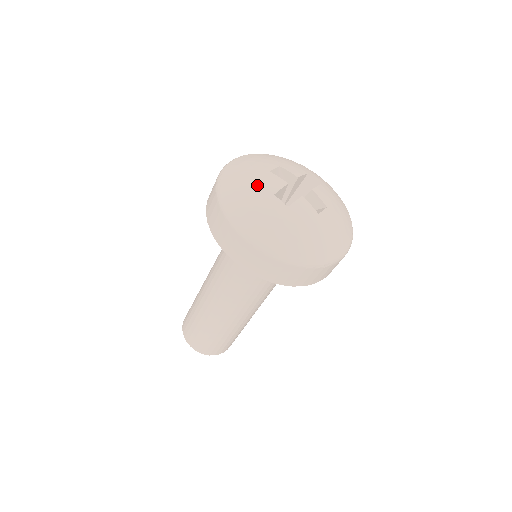
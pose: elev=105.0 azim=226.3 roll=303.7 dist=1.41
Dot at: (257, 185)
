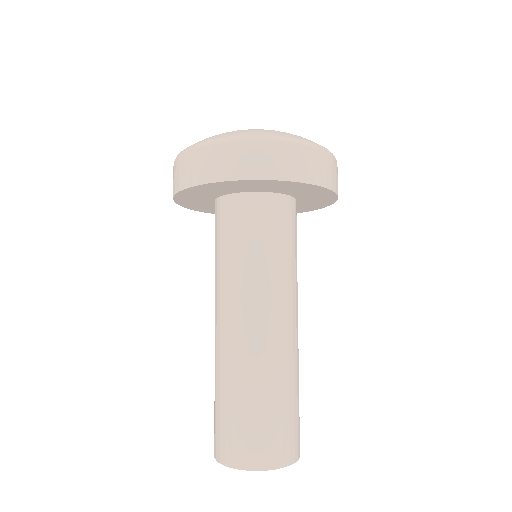
Dot at: occluded
